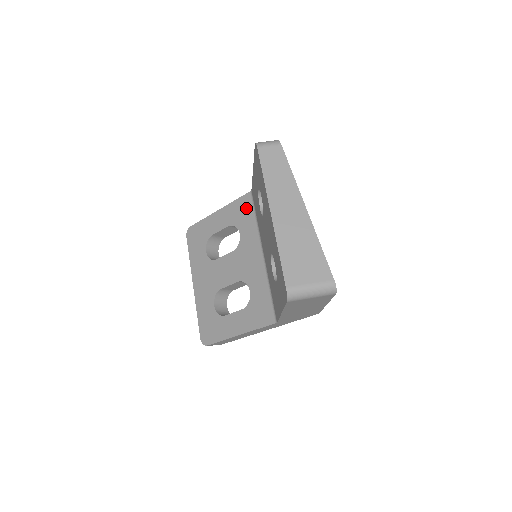
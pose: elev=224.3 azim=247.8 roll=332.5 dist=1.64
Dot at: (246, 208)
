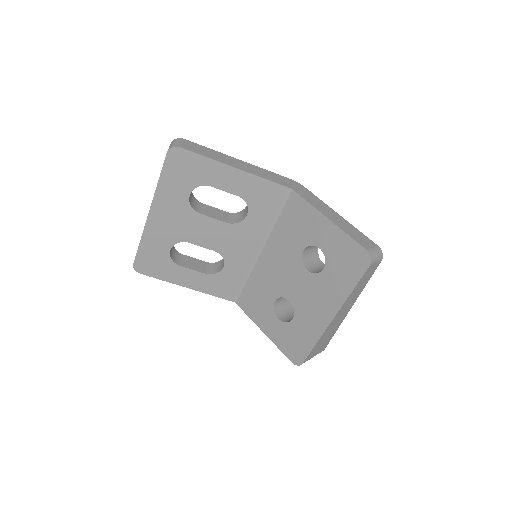
Dot at: (273, 199)
